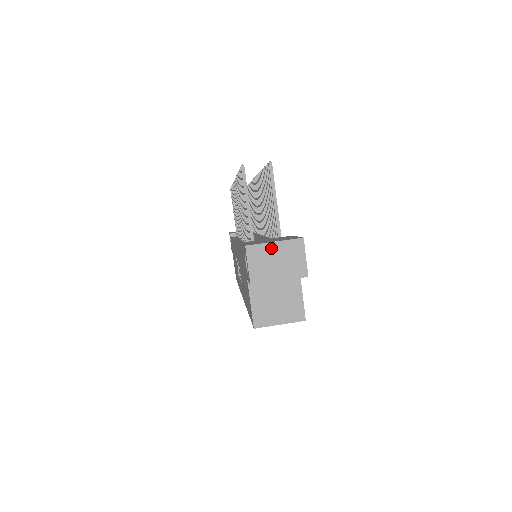
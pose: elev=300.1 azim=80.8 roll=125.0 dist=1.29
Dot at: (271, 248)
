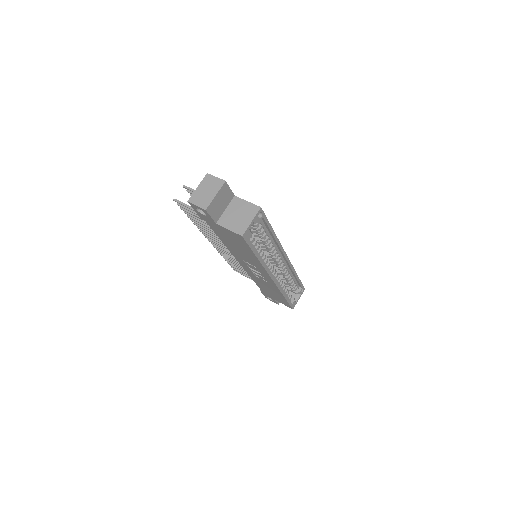
Dot at: (198, 190)
